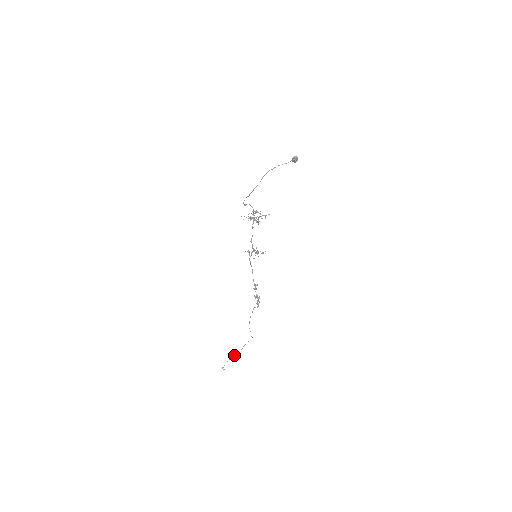
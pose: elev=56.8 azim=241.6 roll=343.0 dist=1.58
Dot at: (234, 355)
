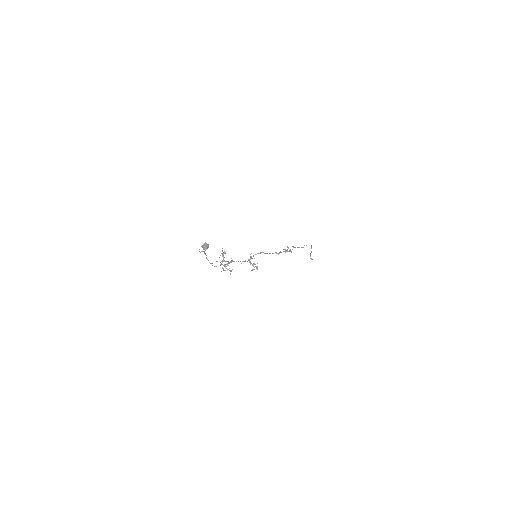
Dot at: (311, 252)
